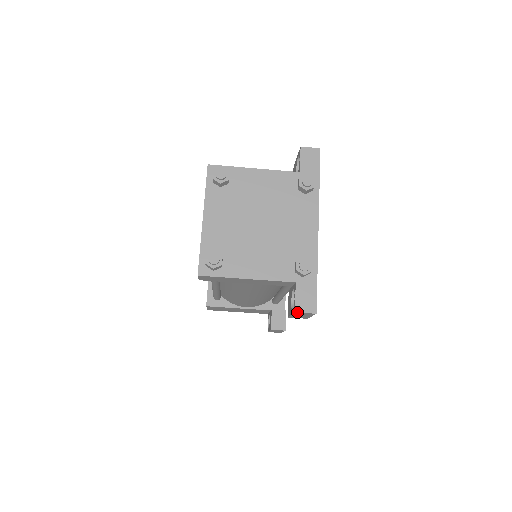
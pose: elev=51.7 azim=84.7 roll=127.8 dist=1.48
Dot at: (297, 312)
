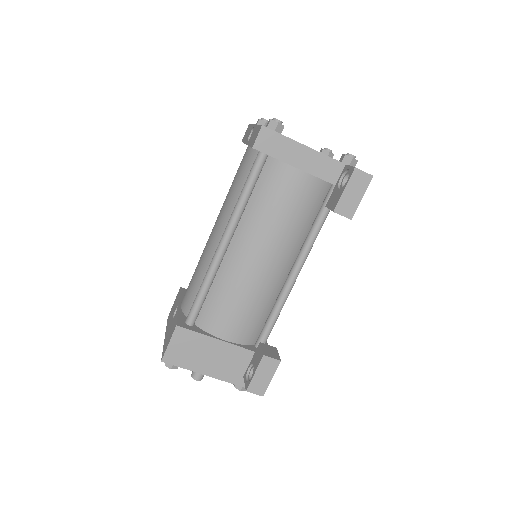
Dot at: (357, 168)
